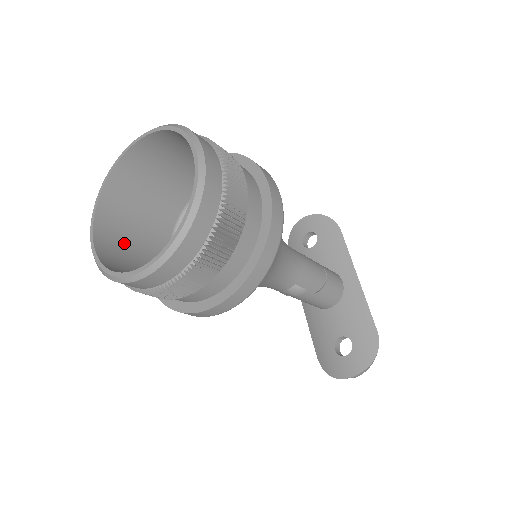
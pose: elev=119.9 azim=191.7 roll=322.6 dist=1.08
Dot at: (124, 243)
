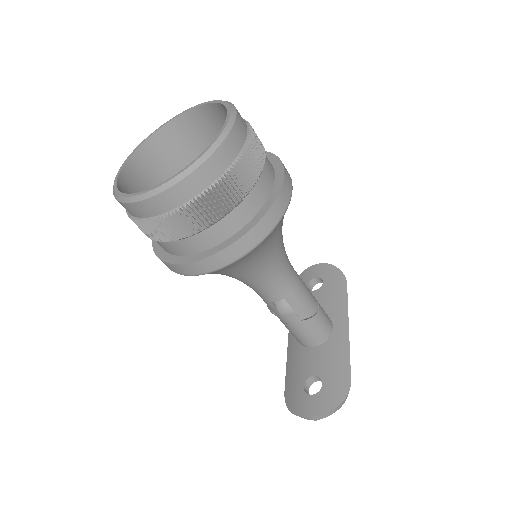
Dot at: occluded
